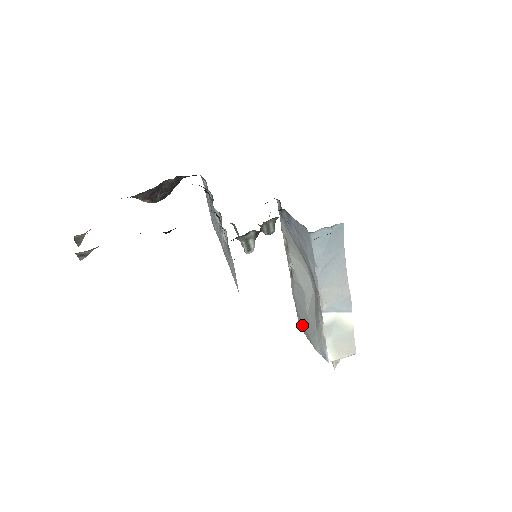
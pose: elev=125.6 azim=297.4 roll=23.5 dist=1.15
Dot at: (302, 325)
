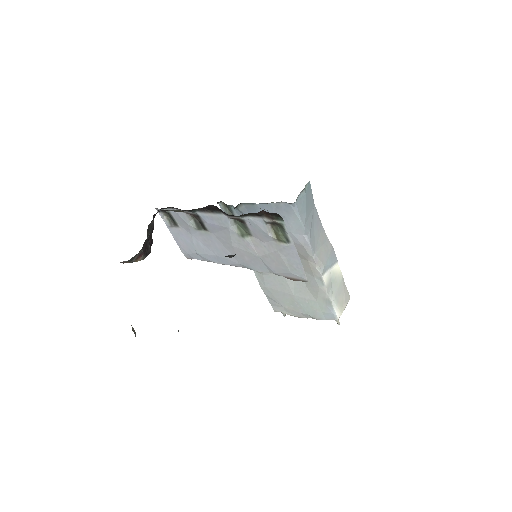
Dot at: (286, 311)
